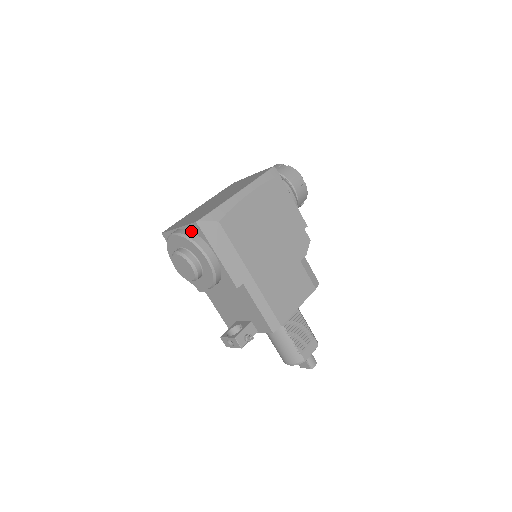
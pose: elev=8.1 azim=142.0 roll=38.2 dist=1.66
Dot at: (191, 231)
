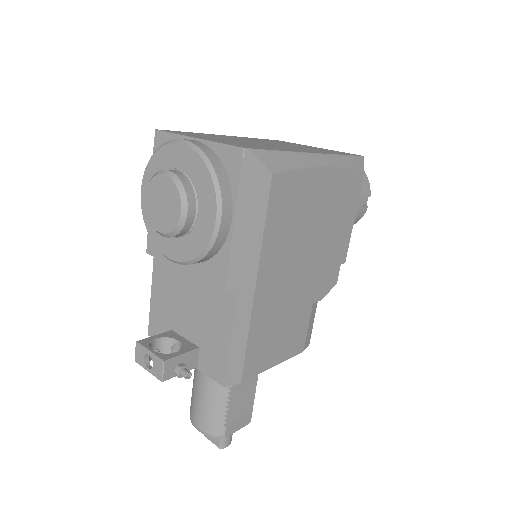
Dot at: (219, 157)
